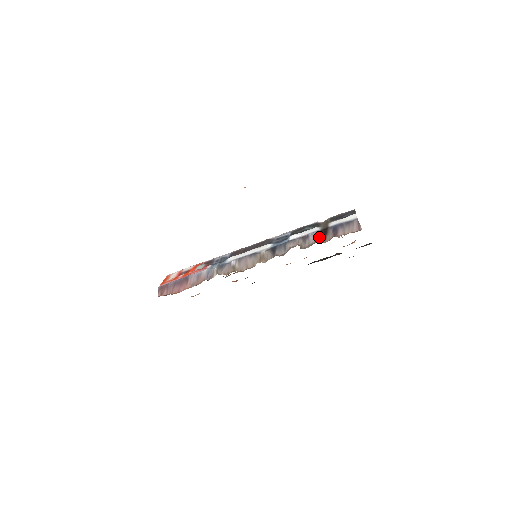
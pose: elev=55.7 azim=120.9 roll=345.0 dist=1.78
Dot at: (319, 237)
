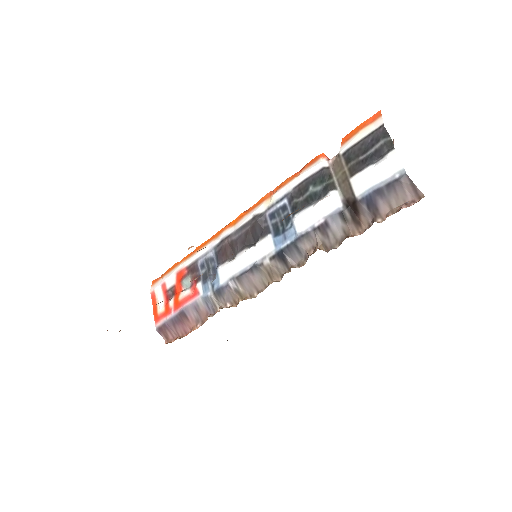
Dot at: (348, 224)
